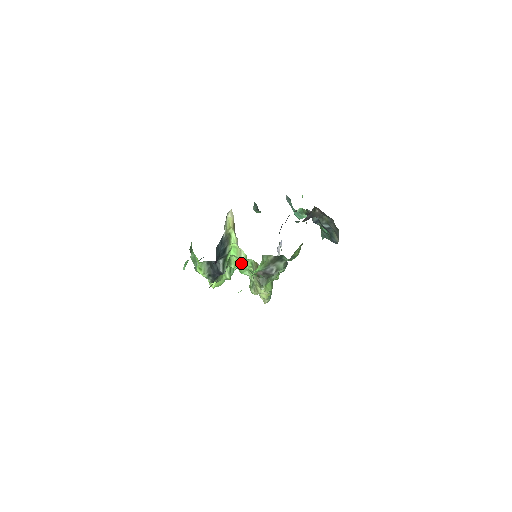
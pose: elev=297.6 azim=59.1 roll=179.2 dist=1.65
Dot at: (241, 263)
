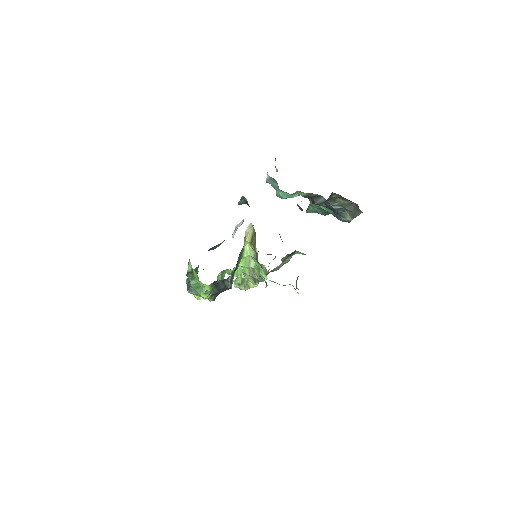
Dot at: occluded
